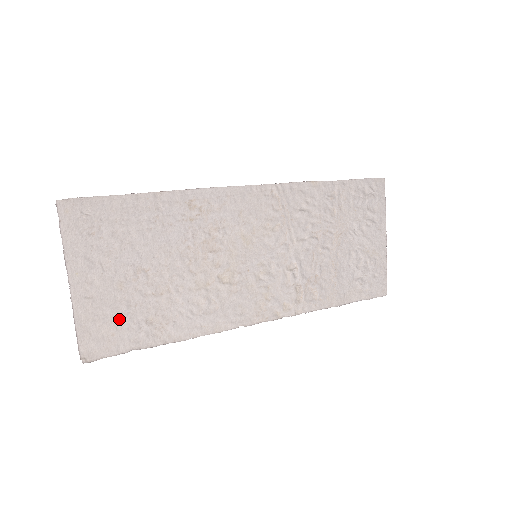
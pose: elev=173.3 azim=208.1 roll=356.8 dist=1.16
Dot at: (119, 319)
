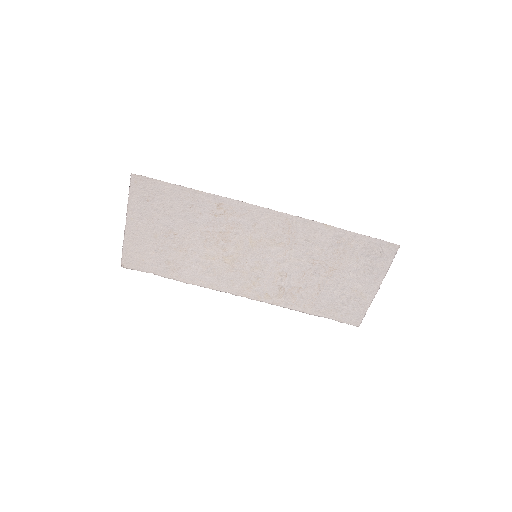
Dot at: (149, 253)
